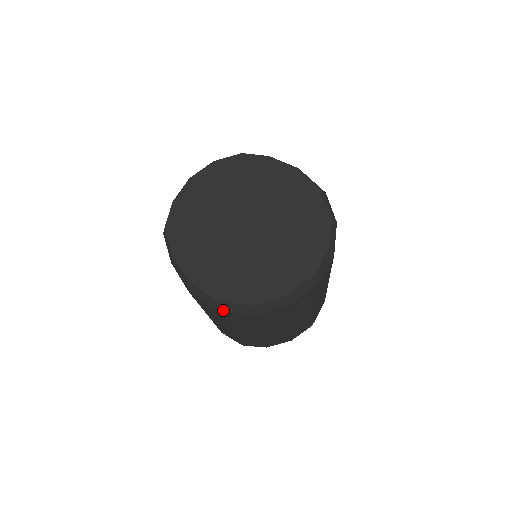
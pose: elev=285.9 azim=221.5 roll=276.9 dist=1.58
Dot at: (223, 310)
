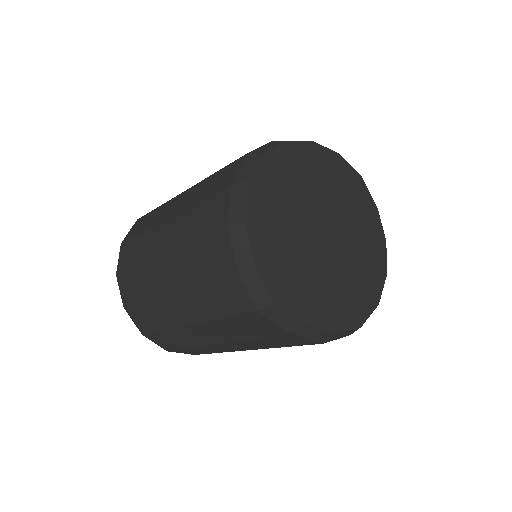
Dot at: occluded
